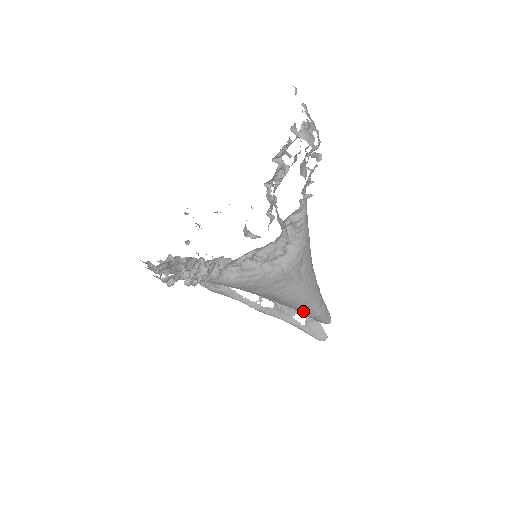
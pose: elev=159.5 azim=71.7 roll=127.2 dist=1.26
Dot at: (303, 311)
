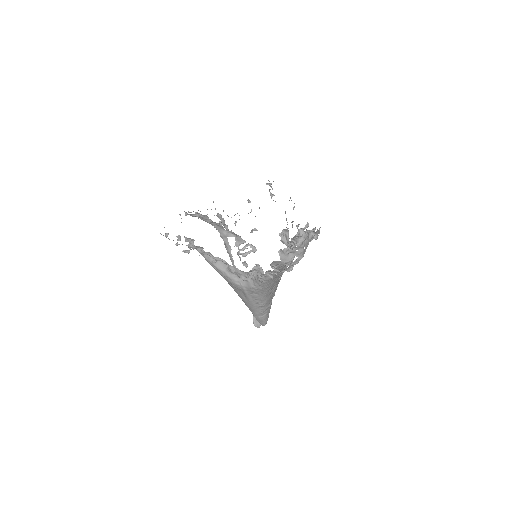
Dot at: occluded
